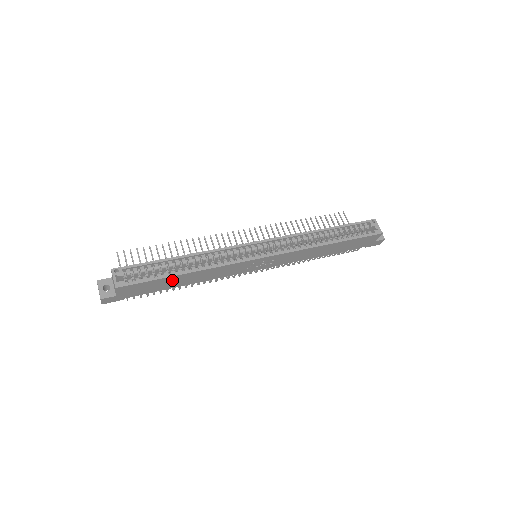
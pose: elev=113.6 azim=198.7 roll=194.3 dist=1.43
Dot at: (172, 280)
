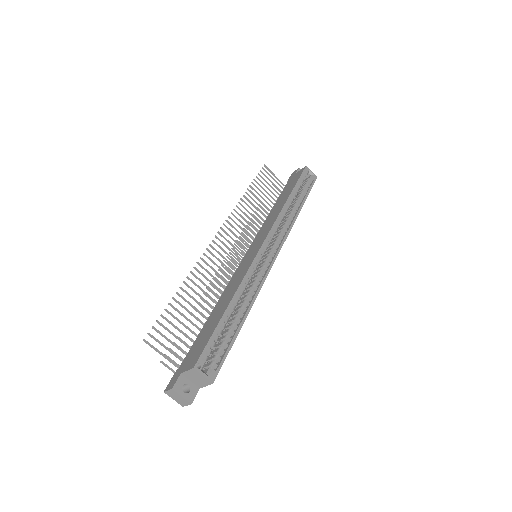
Dot at: occluded
